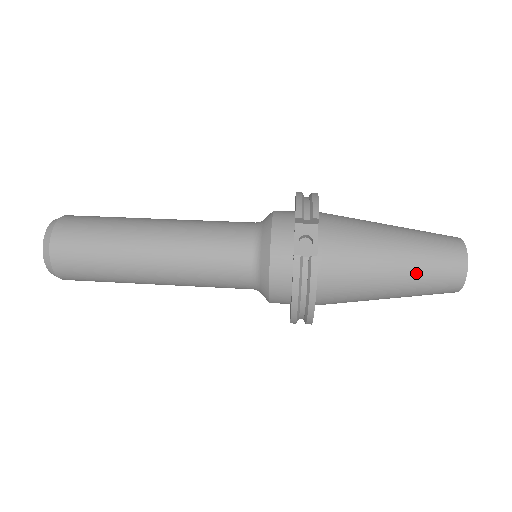
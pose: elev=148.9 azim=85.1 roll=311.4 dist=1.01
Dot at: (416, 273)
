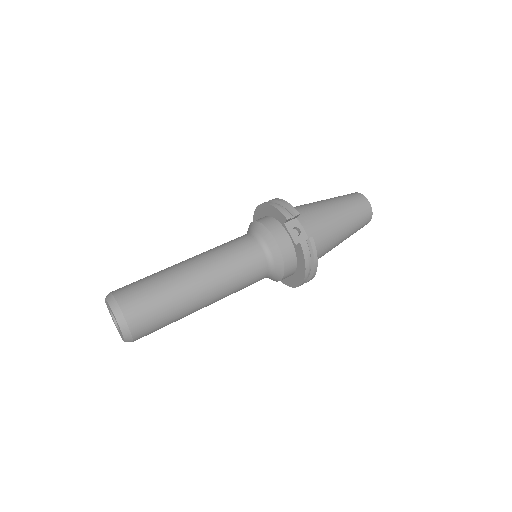
Dot at: (352, 223)
